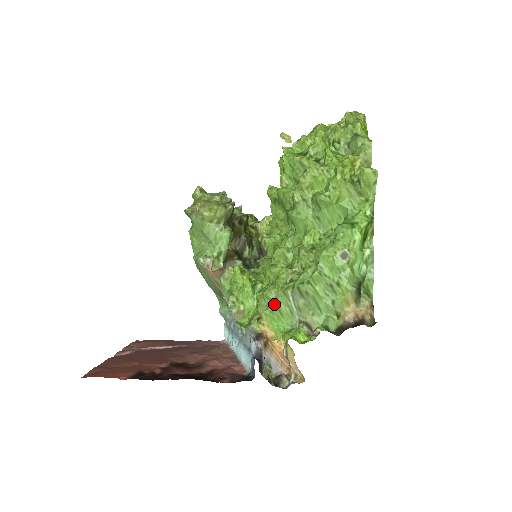
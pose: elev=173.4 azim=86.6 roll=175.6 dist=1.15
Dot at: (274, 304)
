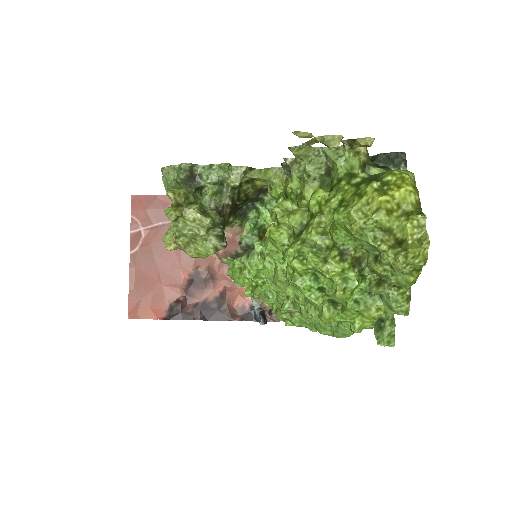
Dot at: (275, 313)
